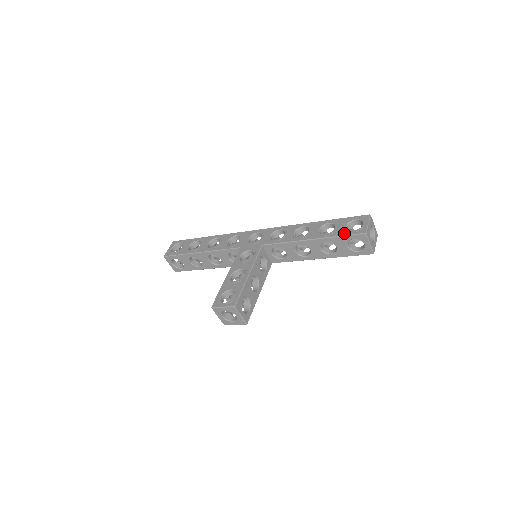
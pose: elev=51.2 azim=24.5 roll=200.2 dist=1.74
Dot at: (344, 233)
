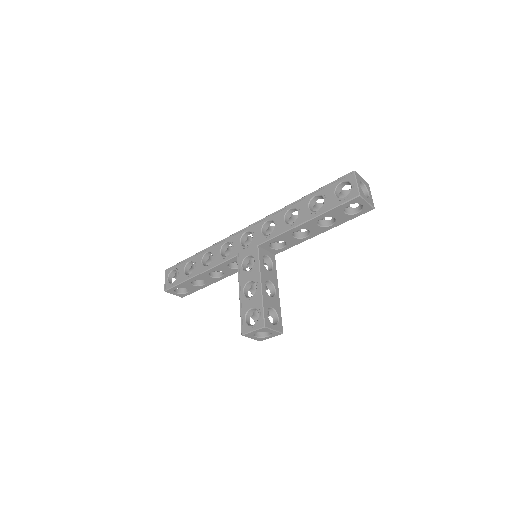
Dot at: (336, 203)
